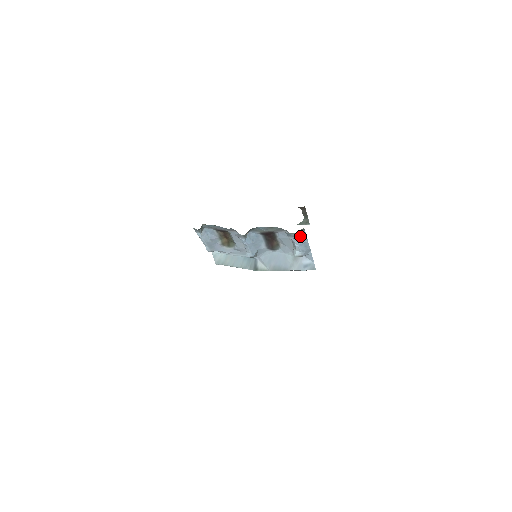
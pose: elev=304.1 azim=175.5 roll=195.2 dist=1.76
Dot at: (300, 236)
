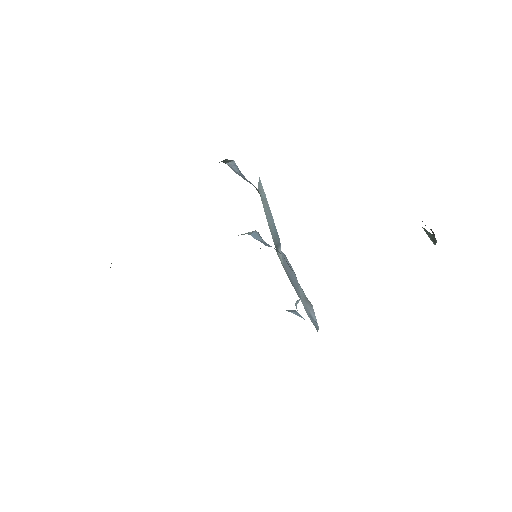
Dot at: (295, 310)
